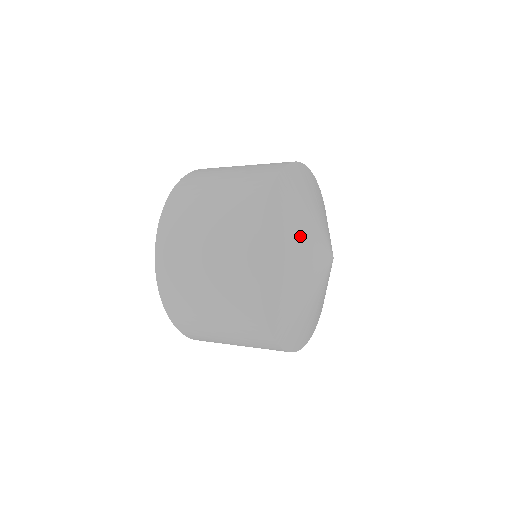
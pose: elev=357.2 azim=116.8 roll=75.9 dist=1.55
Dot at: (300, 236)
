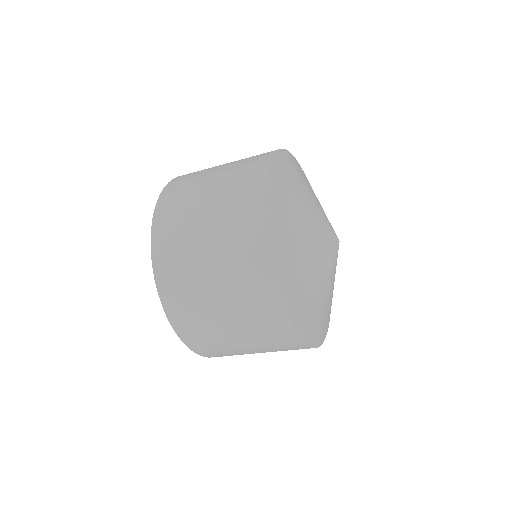
Dot at: (306, 233)
